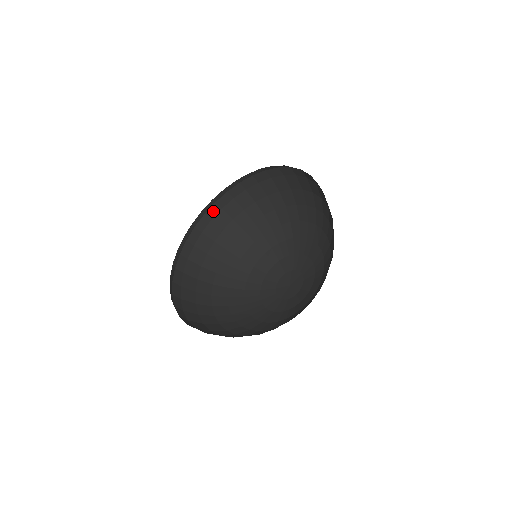
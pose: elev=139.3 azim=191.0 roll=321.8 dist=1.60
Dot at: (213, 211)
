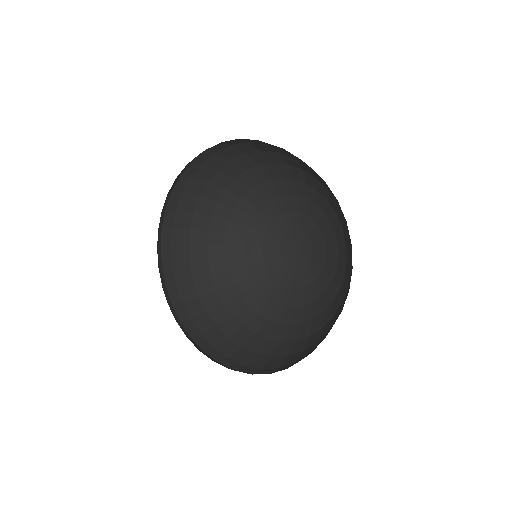
Dot at: (181, 184)
